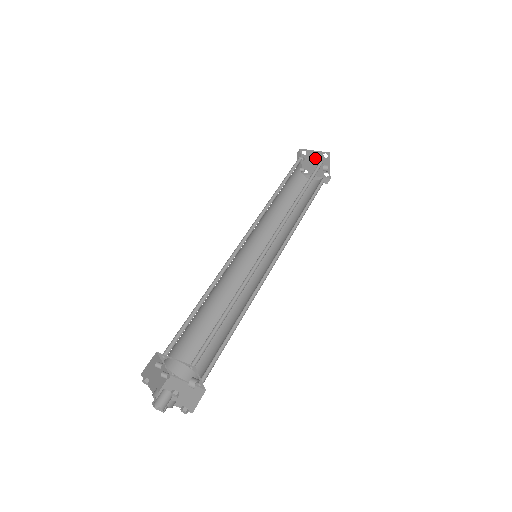
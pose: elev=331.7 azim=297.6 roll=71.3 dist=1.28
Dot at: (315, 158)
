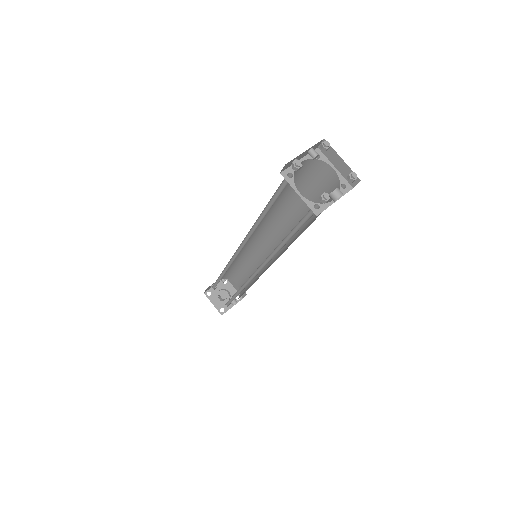
Dot at: occluded
